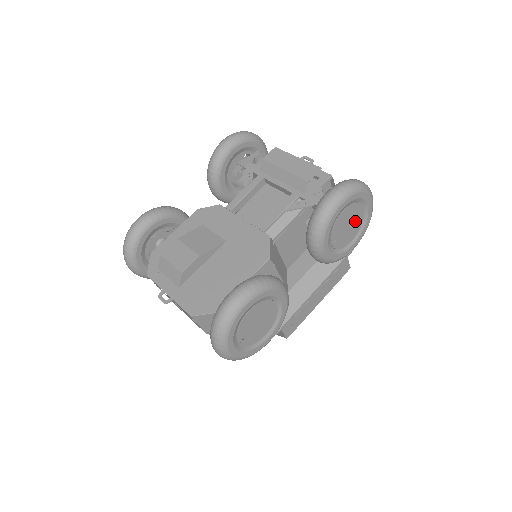
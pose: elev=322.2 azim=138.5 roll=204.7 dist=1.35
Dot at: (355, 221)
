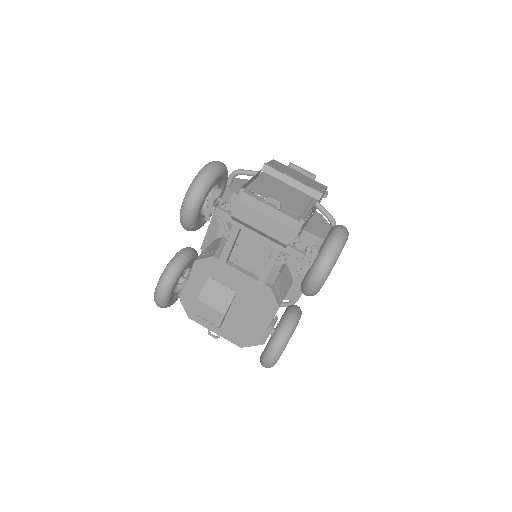
Dot at: occluded
